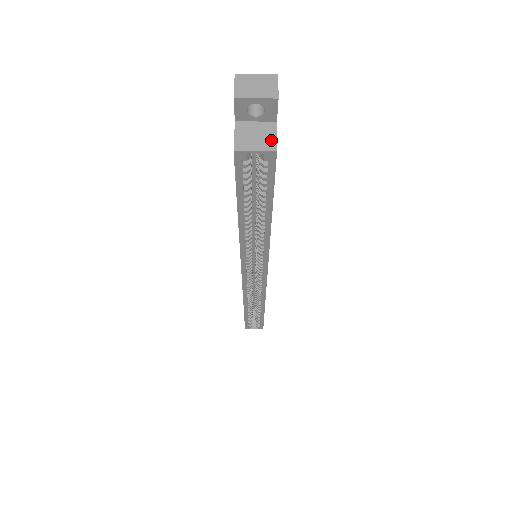
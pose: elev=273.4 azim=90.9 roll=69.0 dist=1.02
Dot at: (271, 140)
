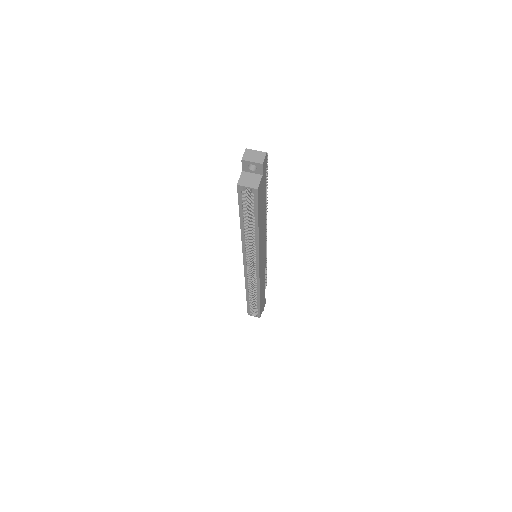
Dot at: (257, 183)
